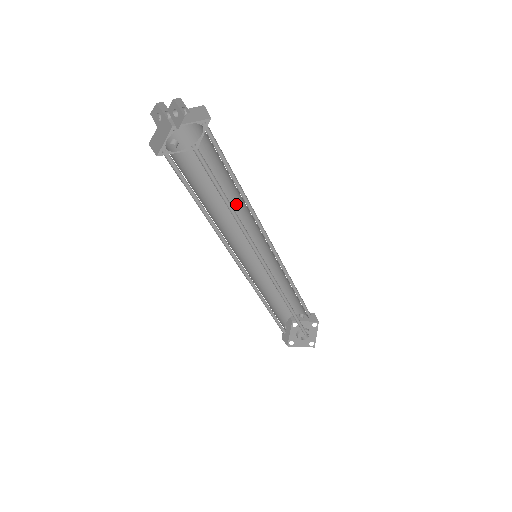
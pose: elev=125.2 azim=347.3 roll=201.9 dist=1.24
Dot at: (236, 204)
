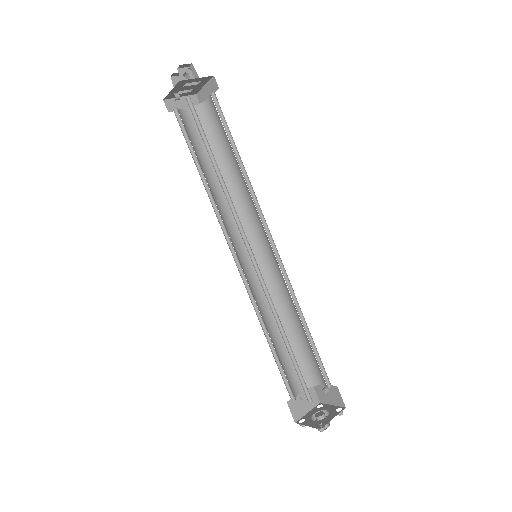
Dot at: (245, 192)
